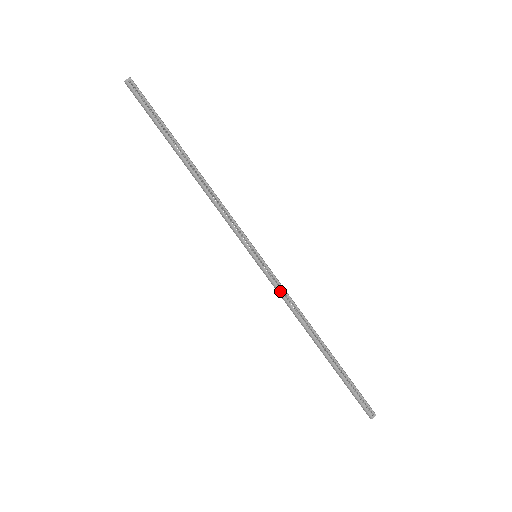
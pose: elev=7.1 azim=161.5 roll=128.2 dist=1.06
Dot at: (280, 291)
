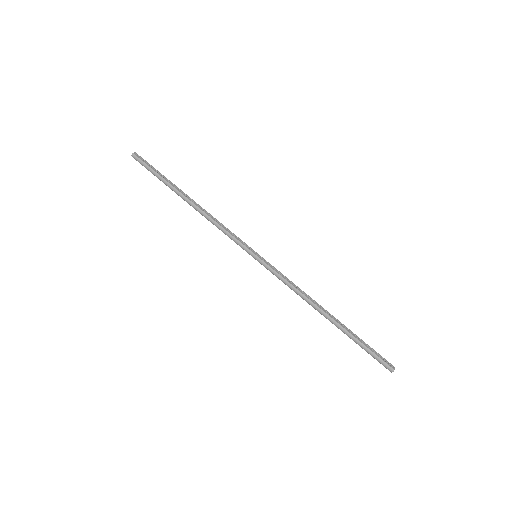
Dot at: (283, 277)
